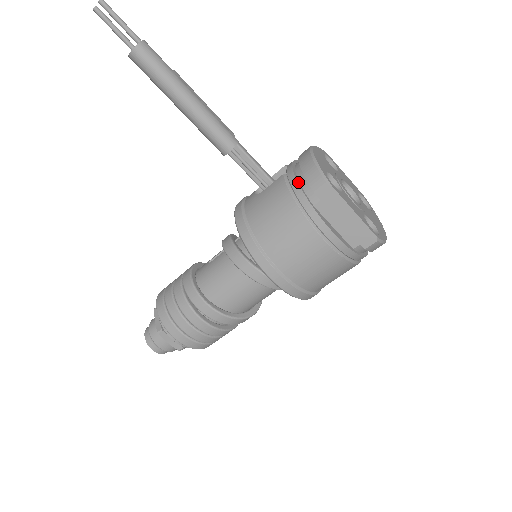
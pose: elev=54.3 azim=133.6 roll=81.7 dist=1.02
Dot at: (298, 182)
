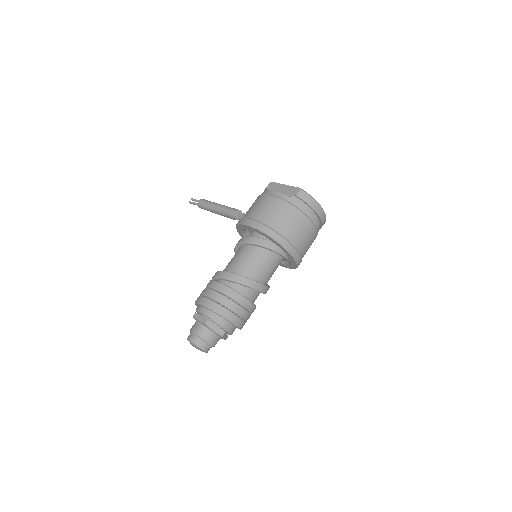
Dot at: occluded
